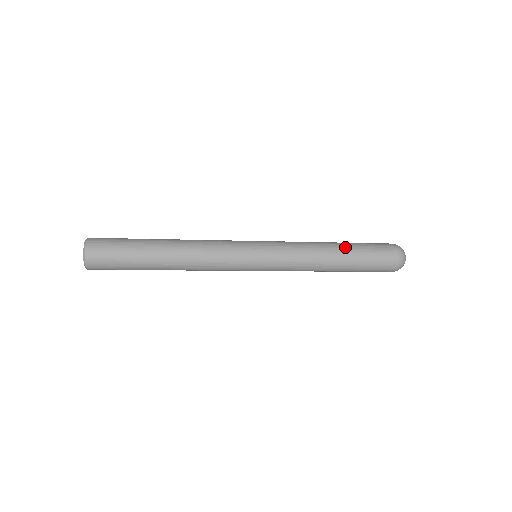
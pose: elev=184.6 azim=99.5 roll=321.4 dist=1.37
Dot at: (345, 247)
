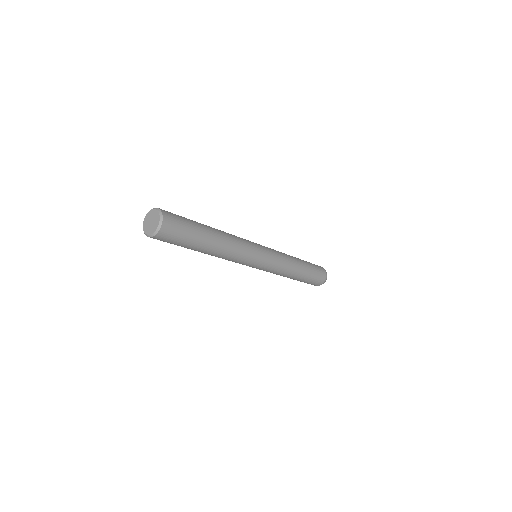
Dot at: occluded
